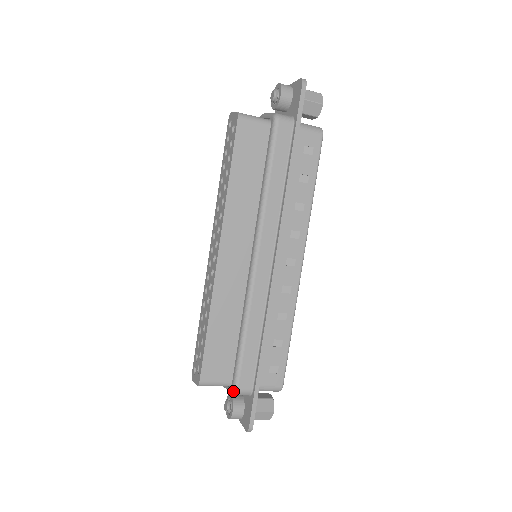
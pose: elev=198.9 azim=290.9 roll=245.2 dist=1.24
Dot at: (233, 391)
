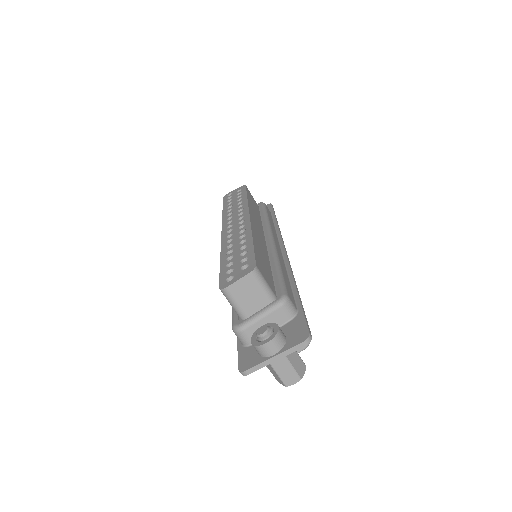
Dot at: (284, 297)
